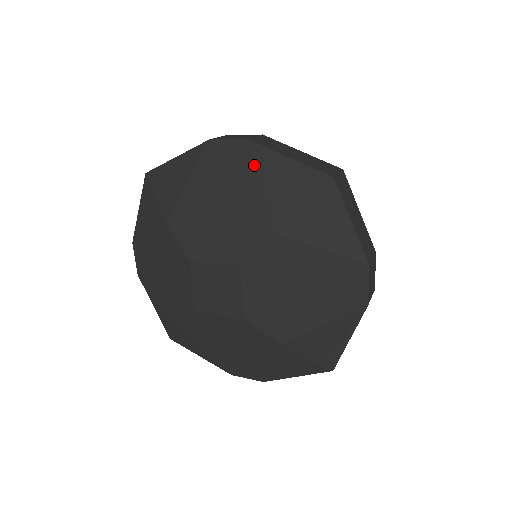
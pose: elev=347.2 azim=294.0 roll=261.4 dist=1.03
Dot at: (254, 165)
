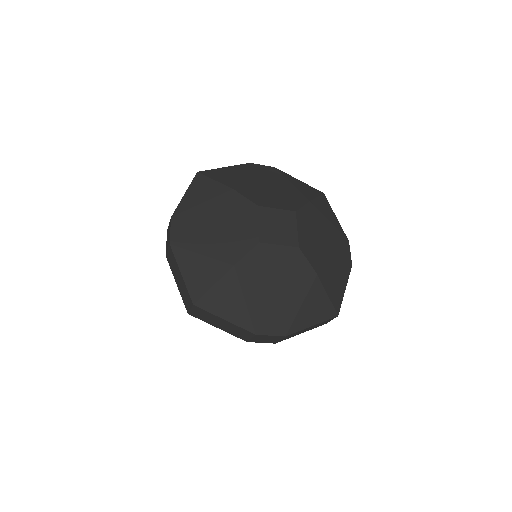
Dot at: (284, 176)
